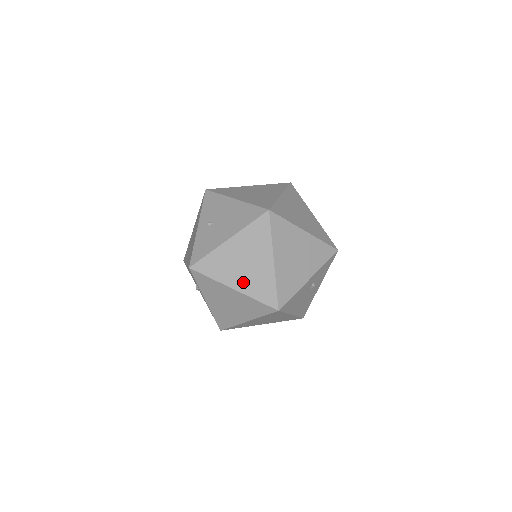
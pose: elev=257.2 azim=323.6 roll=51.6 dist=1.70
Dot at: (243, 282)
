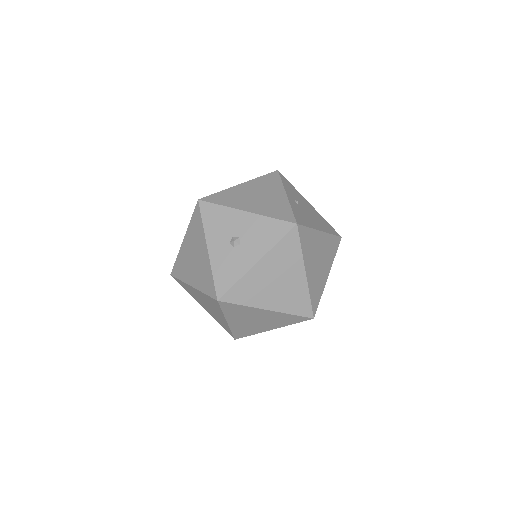
Dot at: (312, 274)
